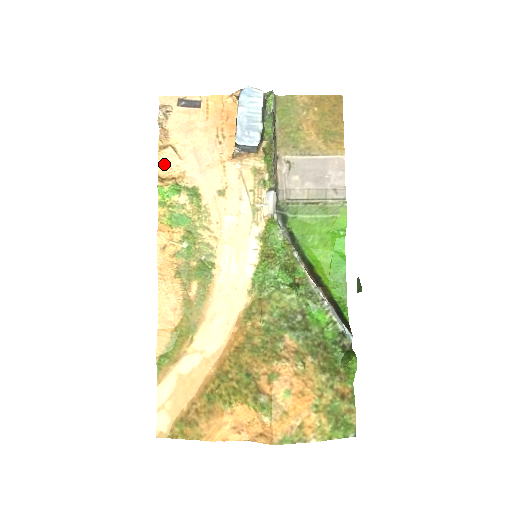
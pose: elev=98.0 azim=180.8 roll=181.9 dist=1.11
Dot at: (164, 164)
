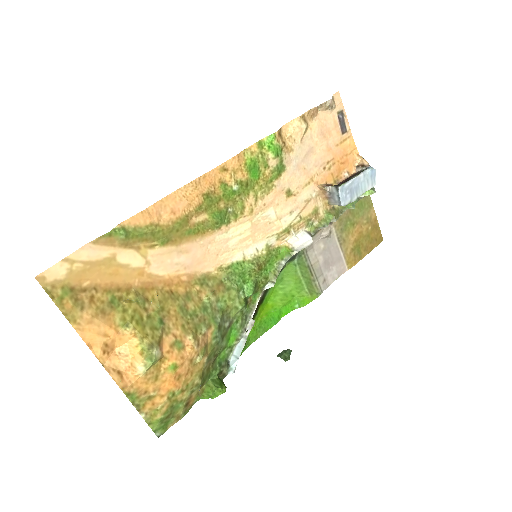
Dot at: (292, 127)
